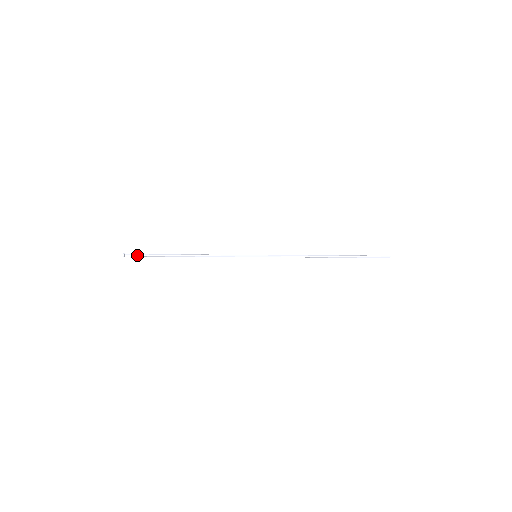
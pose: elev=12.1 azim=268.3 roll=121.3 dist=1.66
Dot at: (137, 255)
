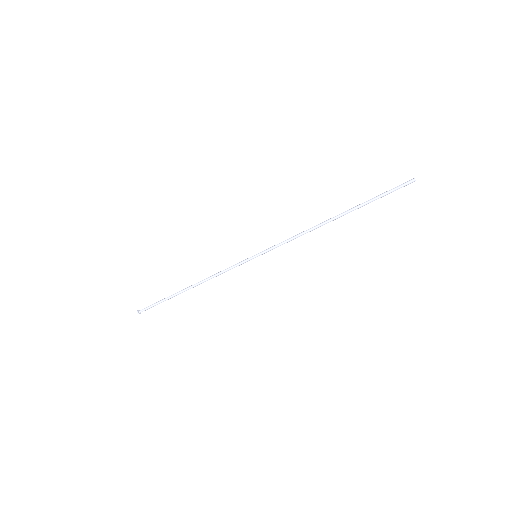
Dot at: (149, 306)
